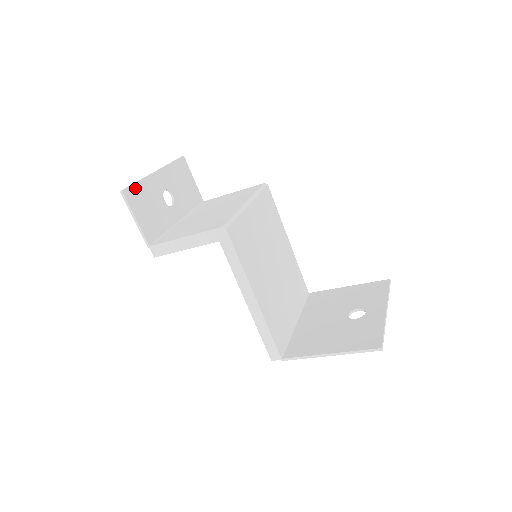
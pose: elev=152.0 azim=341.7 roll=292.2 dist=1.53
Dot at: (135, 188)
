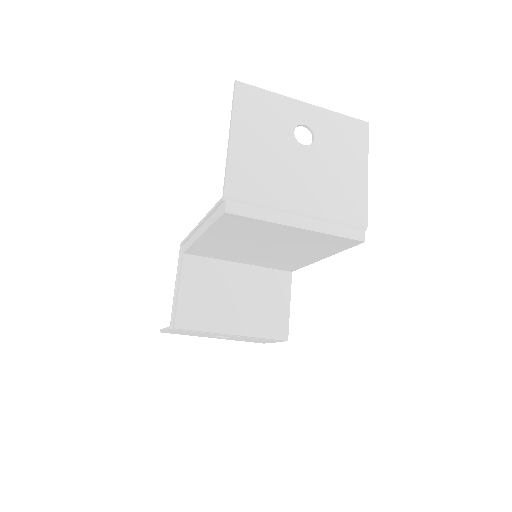
Dot at: occluded
